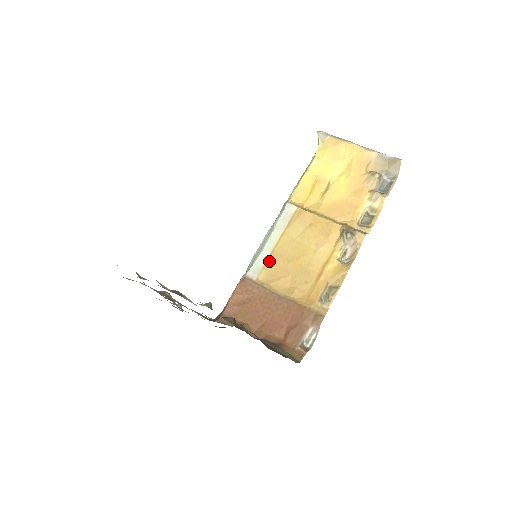
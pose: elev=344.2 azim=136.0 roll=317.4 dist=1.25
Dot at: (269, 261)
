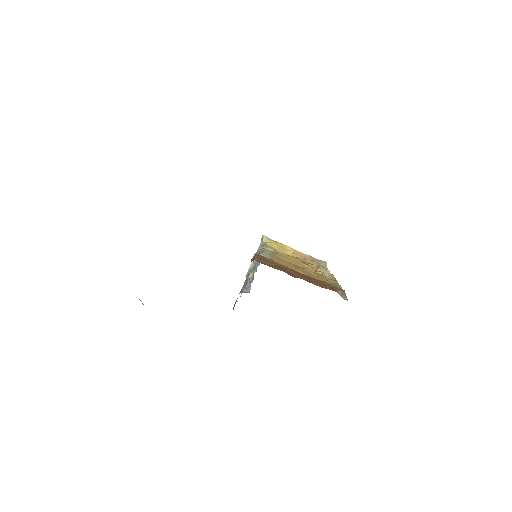
Dot at: (273, 257)
